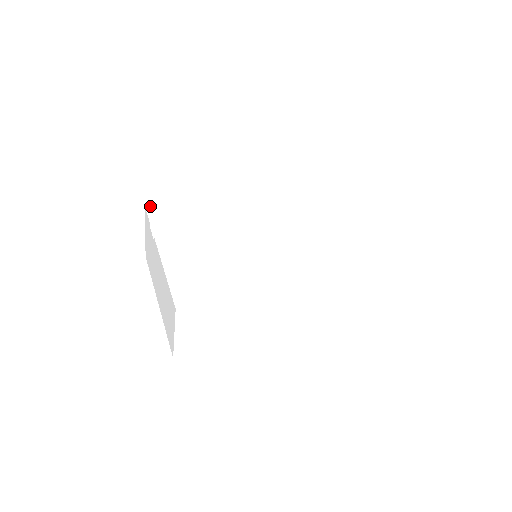
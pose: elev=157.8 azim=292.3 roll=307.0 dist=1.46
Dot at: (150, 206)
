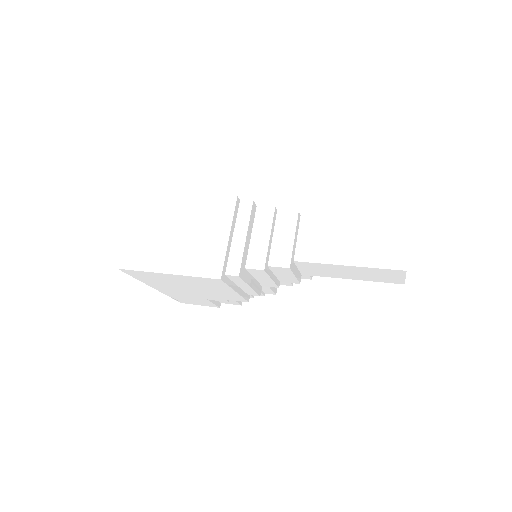
Dot at: occluded
